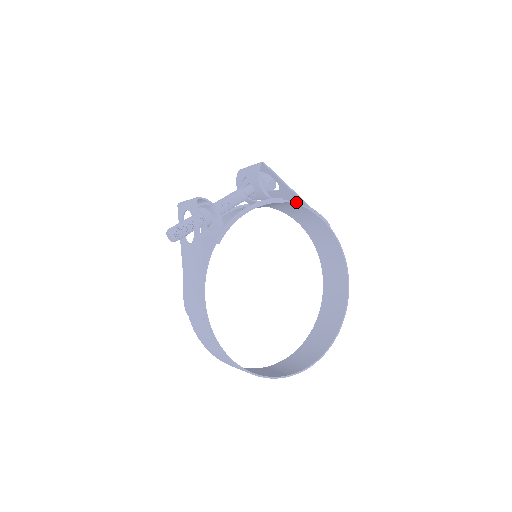
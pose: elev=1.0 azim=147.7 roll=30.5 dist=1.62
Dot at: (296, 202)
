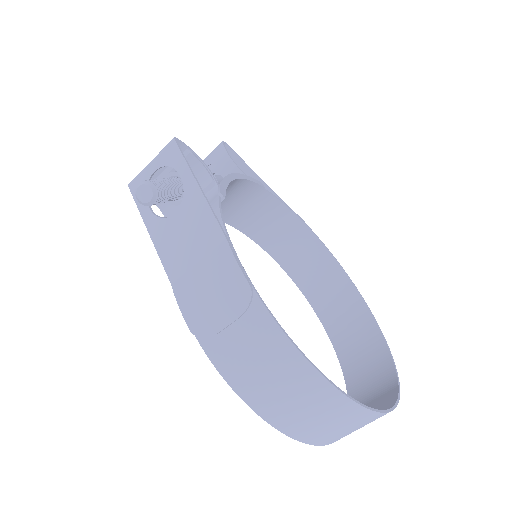
Dot at: occluded
